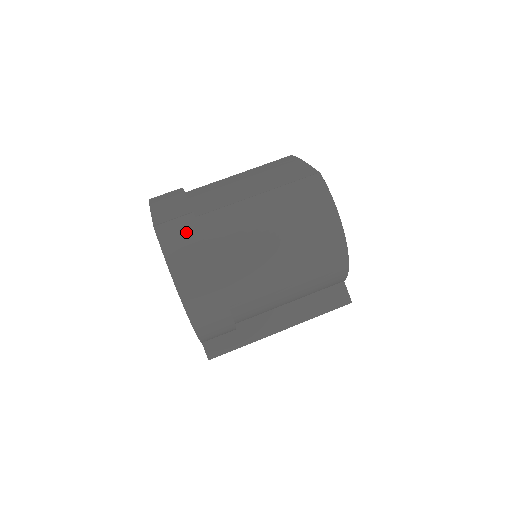
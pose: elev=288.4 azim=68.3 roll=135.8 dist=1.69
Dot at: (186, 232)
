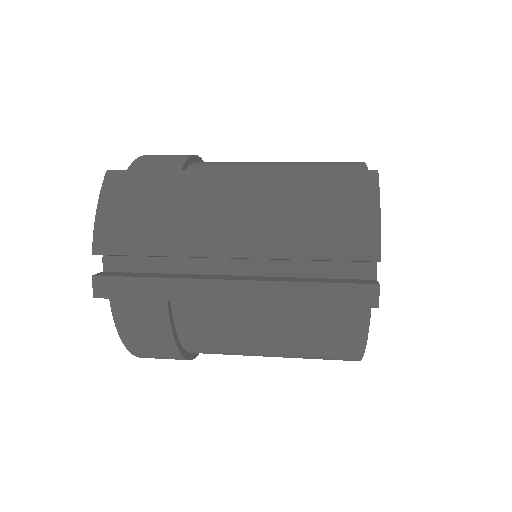
Dot at: occluded
